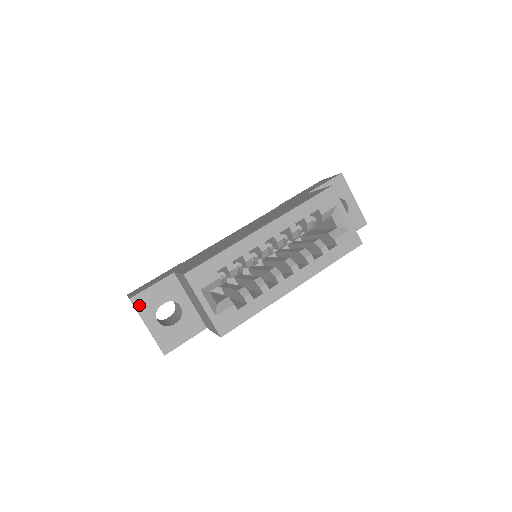
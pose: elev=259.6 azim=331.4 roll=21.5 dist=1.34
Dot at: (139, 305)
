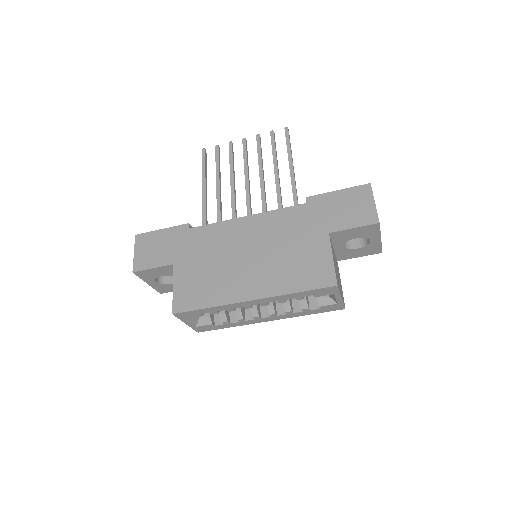
Dot at: (141, 275)
